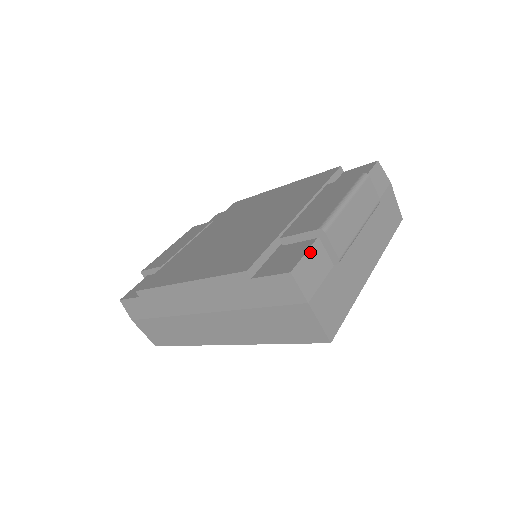
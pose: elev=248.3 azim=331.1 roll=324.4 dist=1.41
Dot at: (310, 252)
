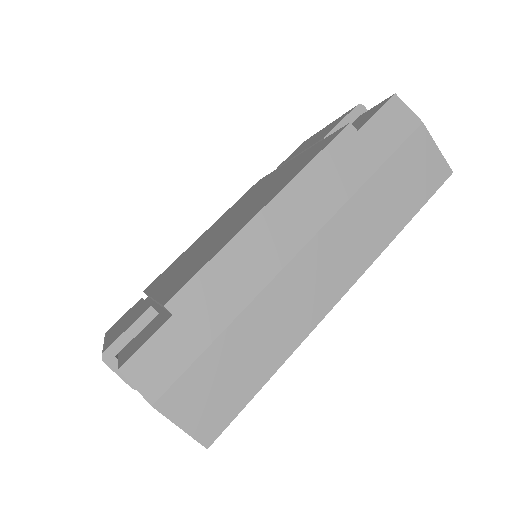
Dot at: occluded
